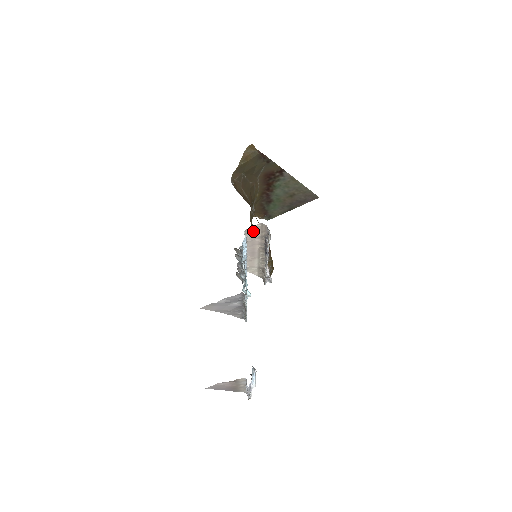
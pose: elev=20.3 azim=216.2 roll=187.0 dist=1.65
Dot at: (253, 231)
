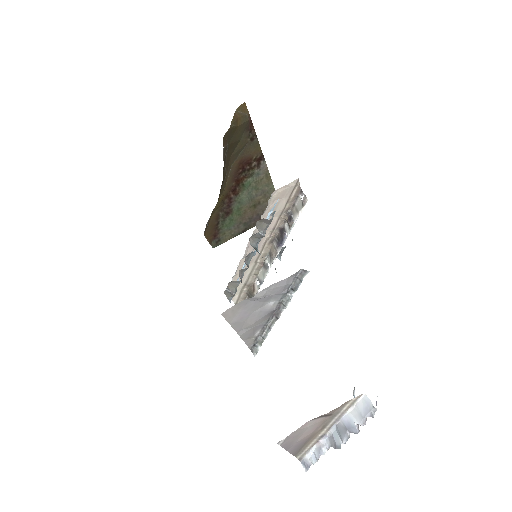
Dot at: (279, 197)
